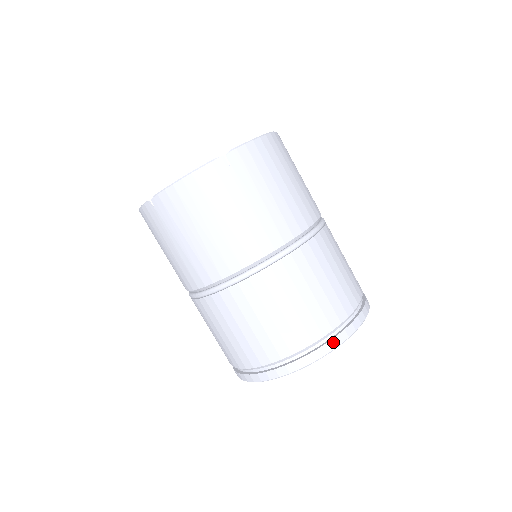
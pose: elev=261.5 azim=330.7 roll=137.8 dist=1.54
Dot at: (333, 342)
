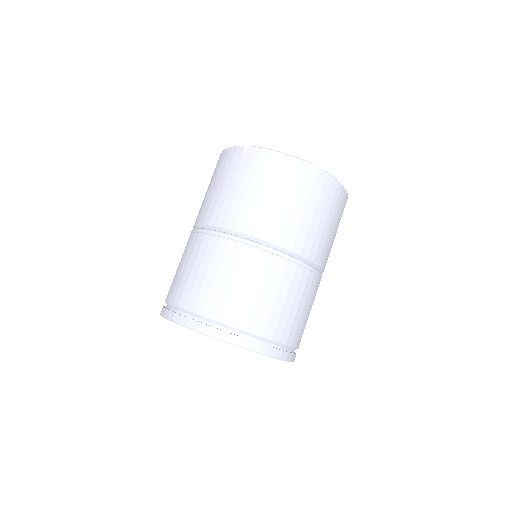
Dot at: (185, 319)
